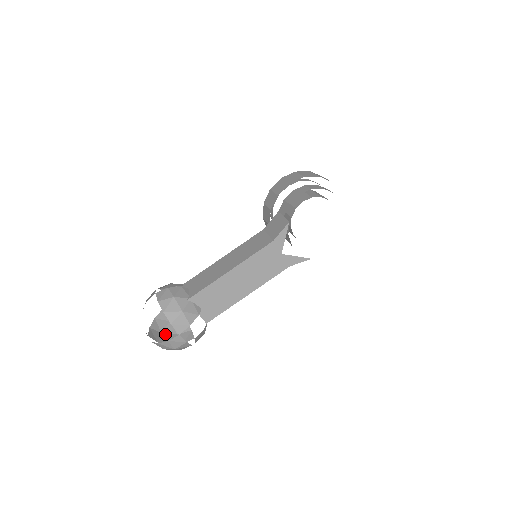
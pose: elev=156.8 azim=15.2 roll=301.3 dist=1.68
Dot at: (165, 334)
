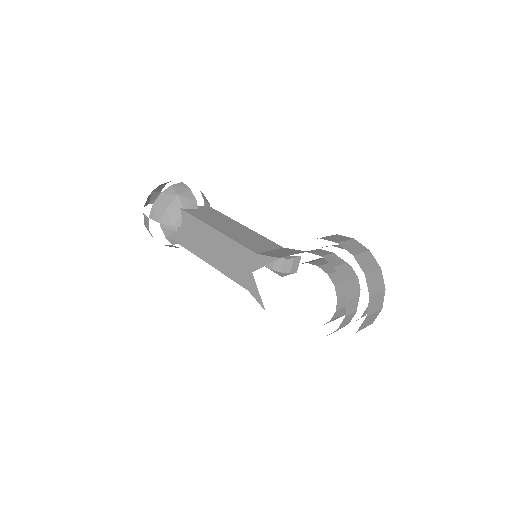
Dot at: occluded
